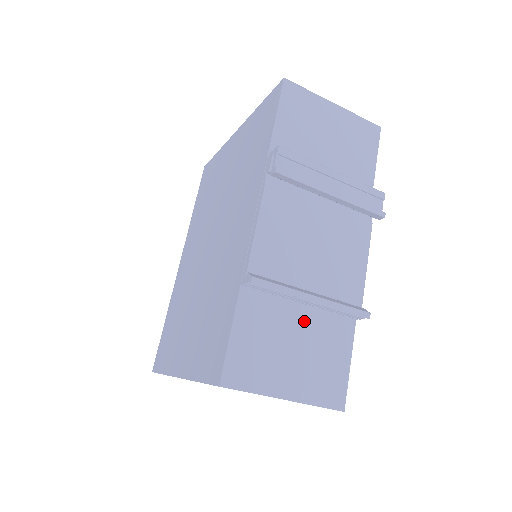
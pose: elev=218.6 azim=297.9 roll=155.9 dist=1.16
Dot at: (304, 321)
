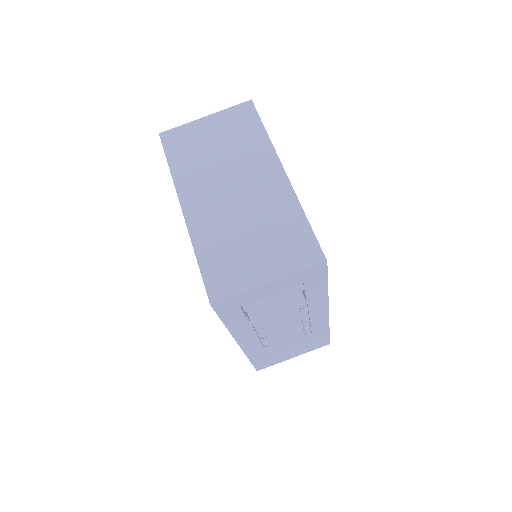
Dot at: occluded
